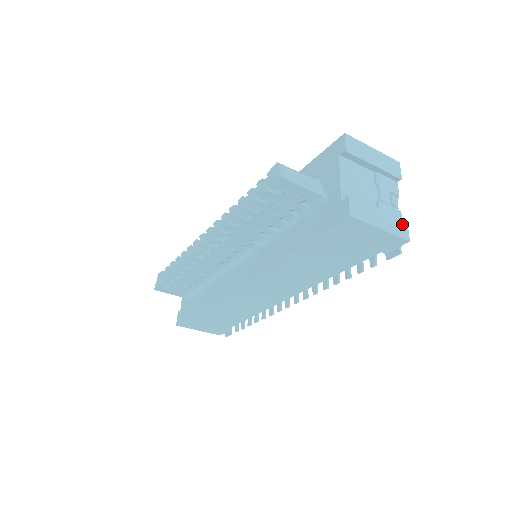
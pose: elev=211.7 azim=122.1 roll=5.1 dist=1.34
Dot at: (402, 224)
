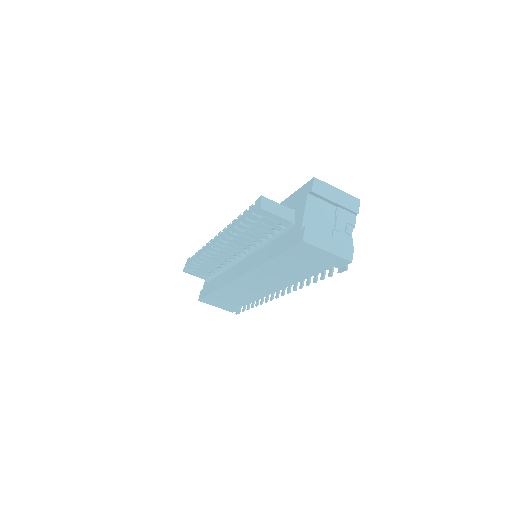
Dot at: (349, 249)
